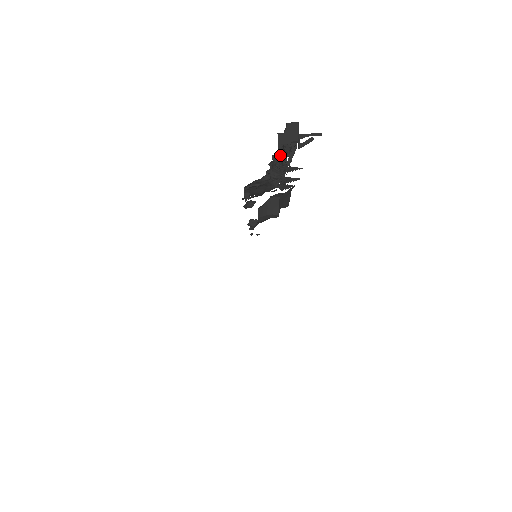
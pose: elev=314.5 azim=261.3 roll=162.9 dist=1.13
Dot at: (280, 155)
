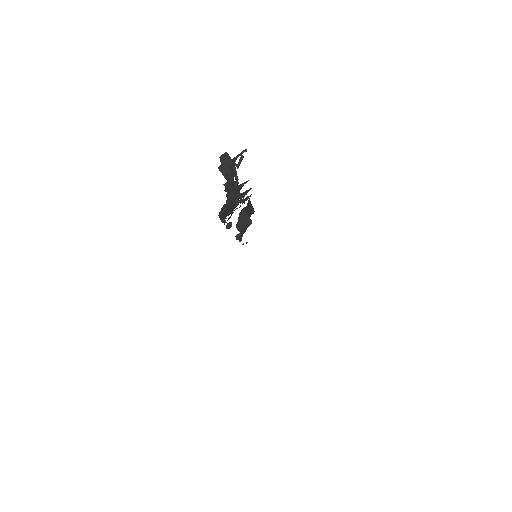
Dot at: (228, 181)
